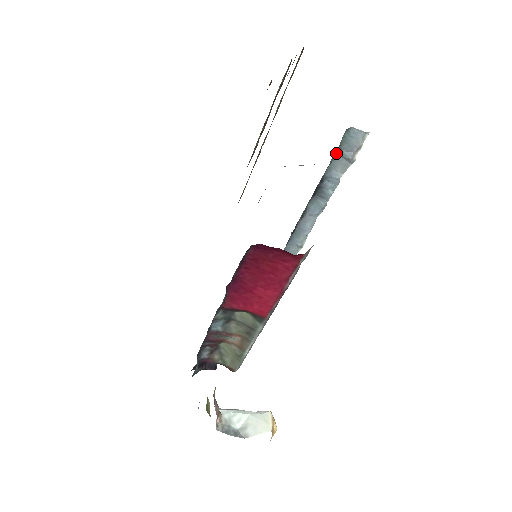
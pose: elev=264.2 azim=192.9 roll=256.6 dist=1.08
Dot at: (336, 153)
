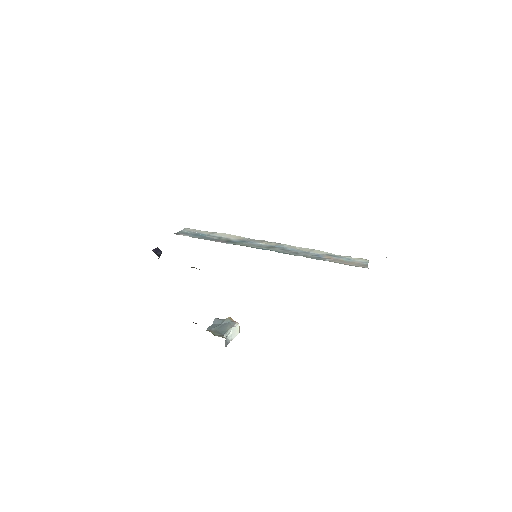
Dot at: occluded
